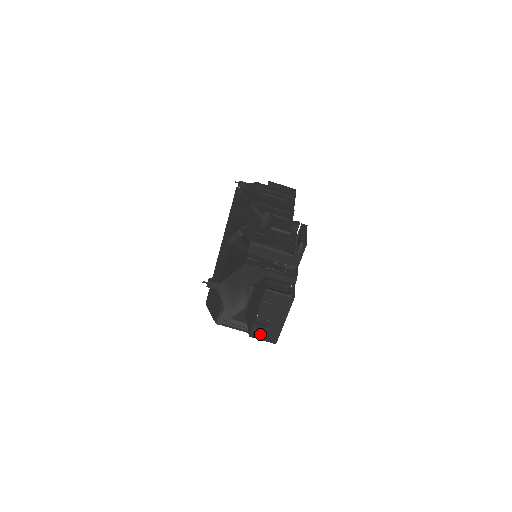
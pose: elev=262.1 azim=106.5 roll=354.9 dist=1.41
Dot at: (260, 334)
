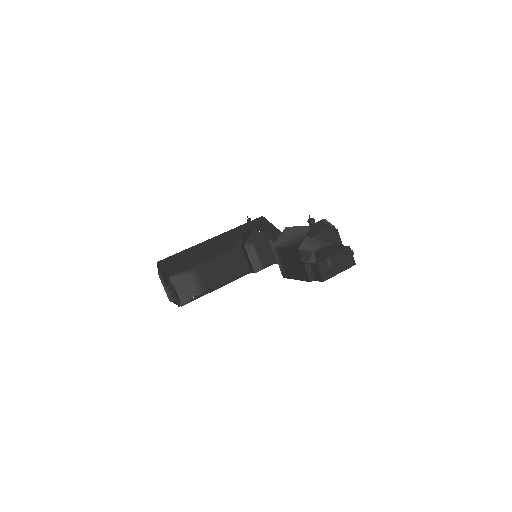
Dot at: (323, 268)
